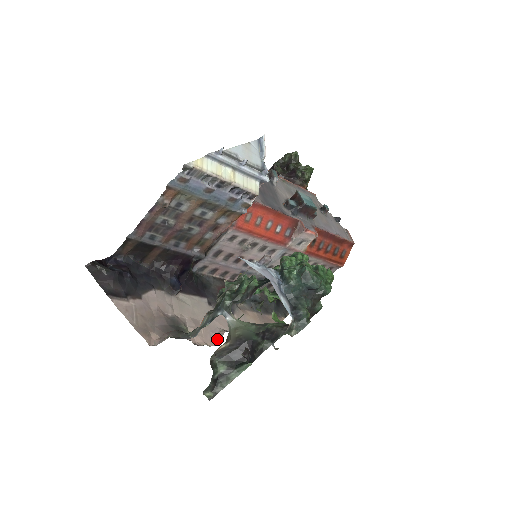
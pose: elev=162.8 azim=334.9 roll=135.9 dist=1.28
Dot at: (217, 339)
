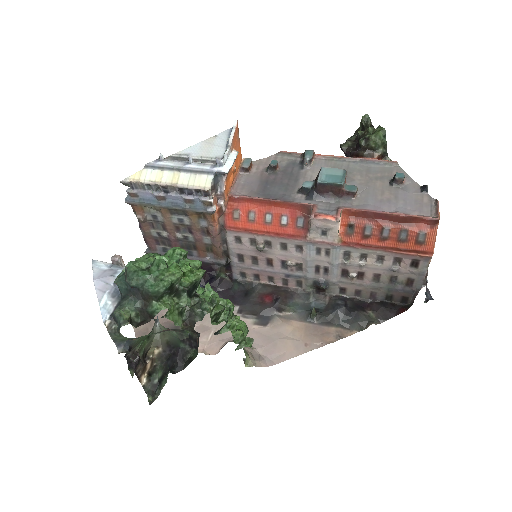
Dot at: (221, 348)
